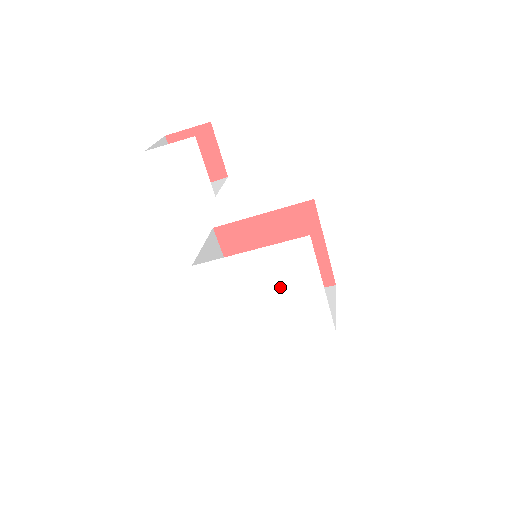
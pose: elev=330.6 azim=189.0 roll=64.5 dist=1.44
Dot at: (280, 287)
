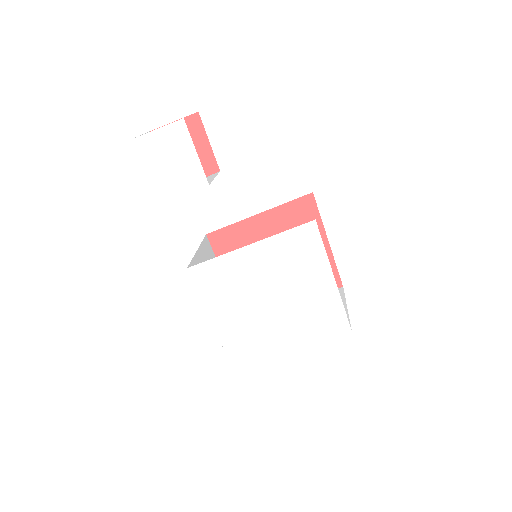
Dot at: (286, 283)
